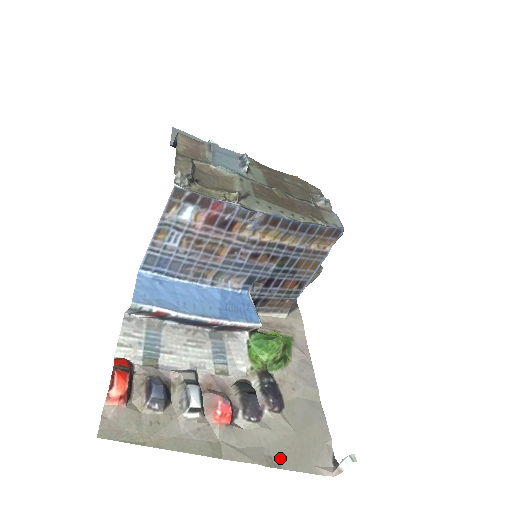
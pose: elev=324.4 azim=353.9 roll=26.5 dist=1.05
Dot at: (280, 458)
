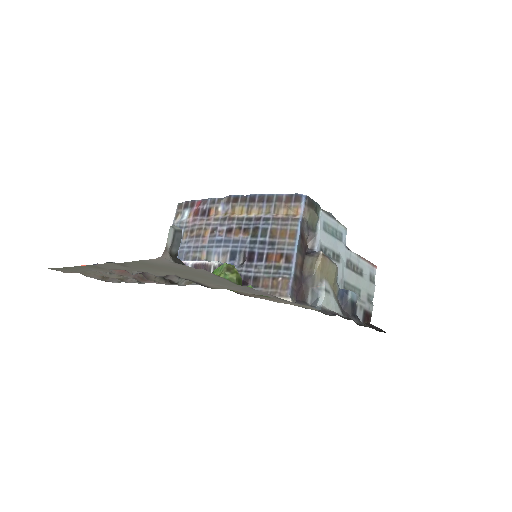
Dot at: (134, 266)
